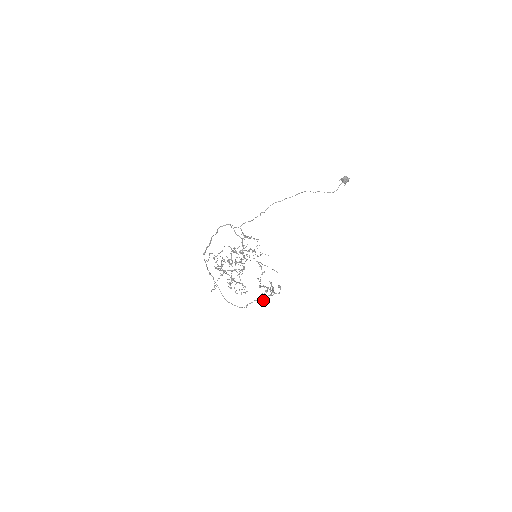
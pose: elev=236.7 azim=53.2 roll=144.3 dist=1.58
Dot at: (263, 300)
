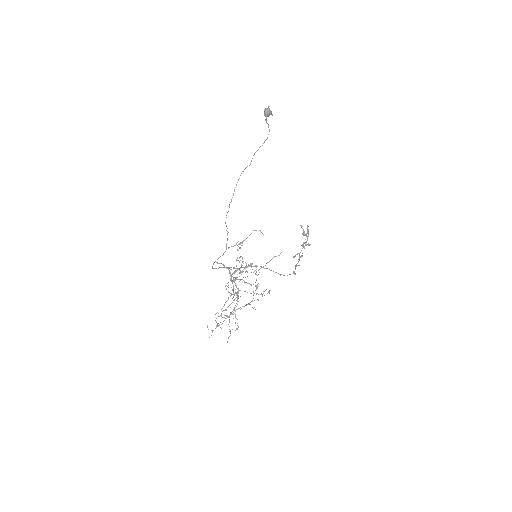
Dot at: occluded
